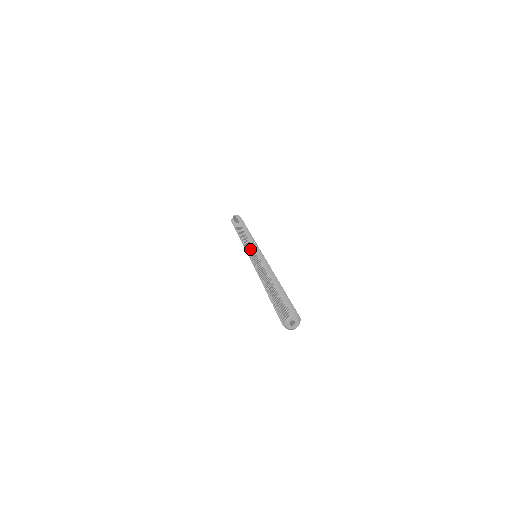
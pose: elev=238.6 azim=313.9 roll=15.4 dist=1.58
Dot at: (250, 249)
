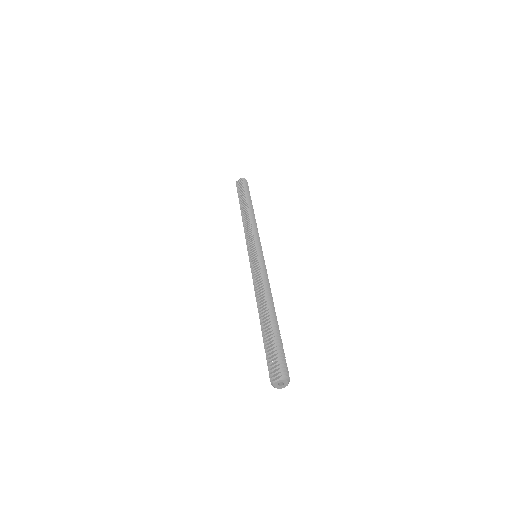
Dot at: (251, 245)
